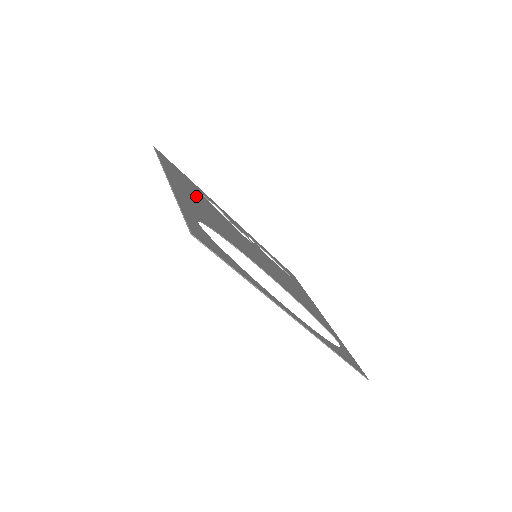
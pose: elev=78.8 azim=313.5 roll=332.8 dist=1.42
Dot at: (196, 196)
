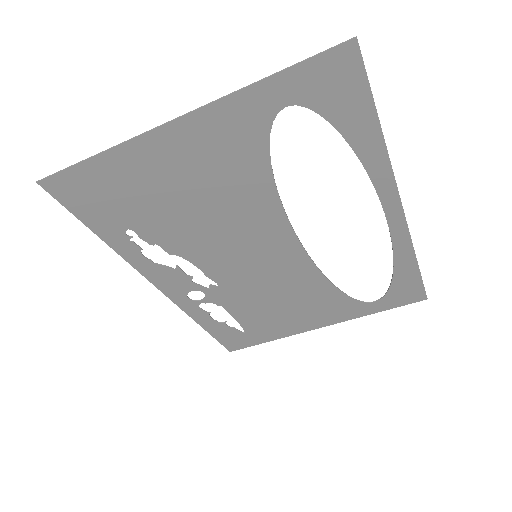
Dot at: (163, 197)
